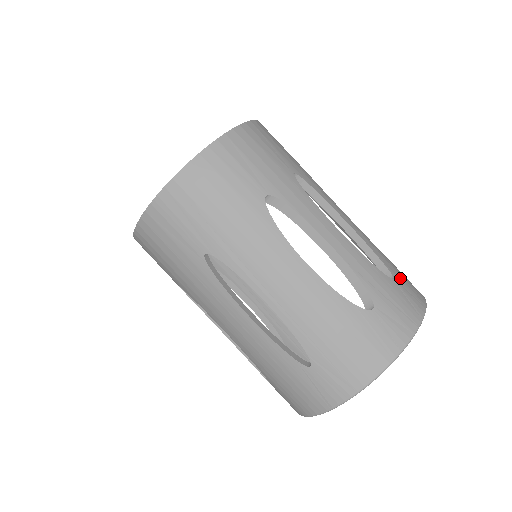
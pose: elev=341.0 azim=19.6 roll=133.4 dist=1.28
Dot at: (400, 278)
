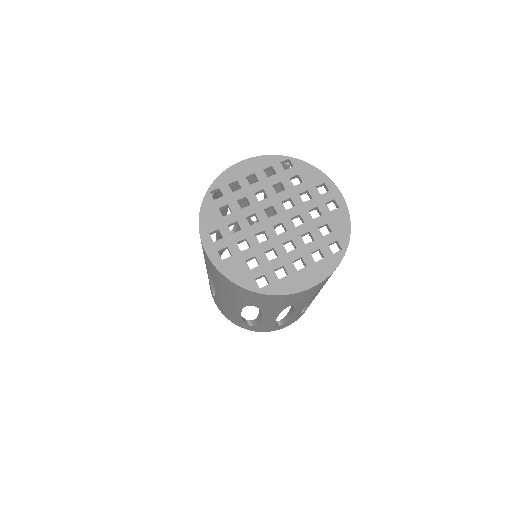
Dot at: occluded
